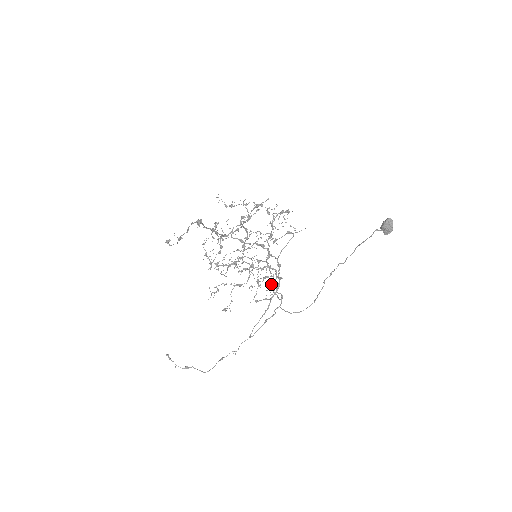
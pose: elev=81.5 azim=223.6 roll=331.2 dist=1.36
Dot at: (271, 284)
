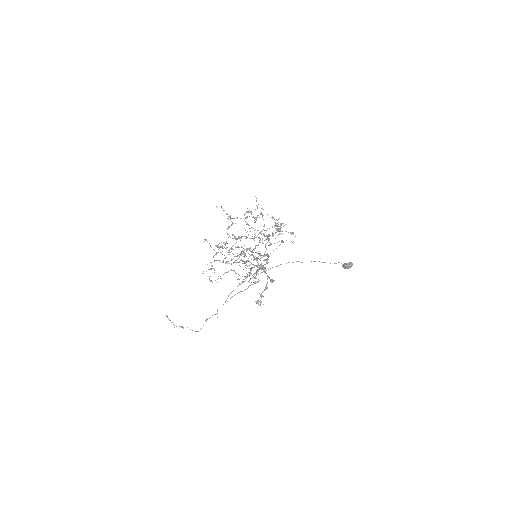
Dot at: occluded
